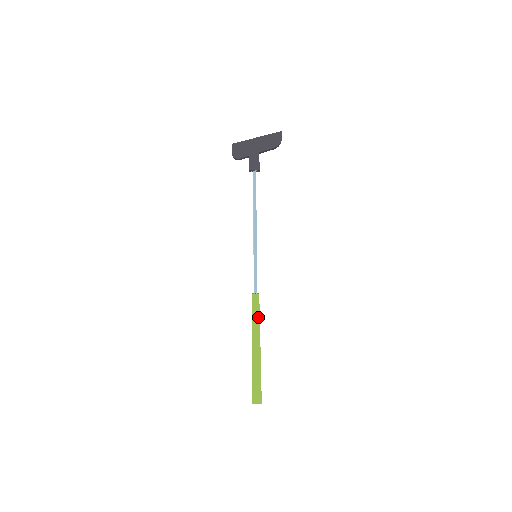
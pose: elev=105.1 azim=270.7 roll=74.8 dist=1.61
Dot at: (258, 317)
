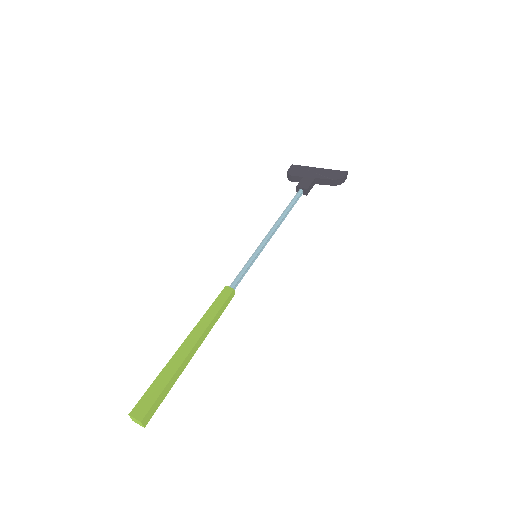
Dot at: (215, 312)
